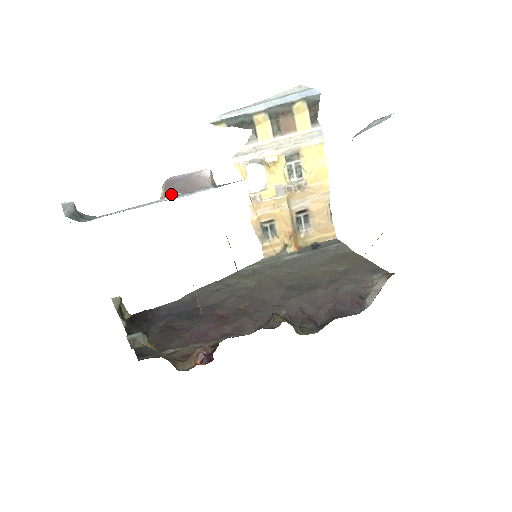
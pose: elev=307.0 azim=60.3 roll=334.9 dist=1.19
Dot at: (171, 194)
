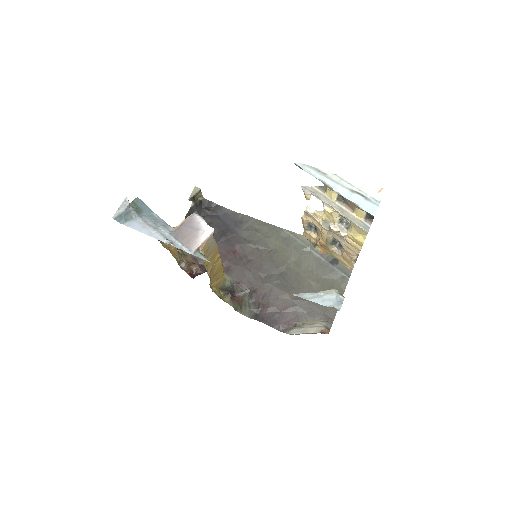
Dot at: (177, 234)
